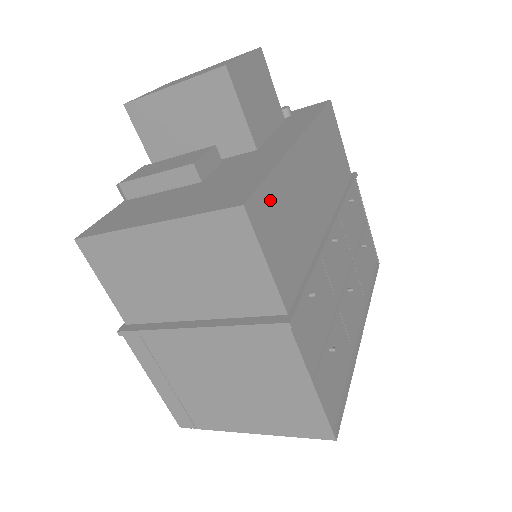
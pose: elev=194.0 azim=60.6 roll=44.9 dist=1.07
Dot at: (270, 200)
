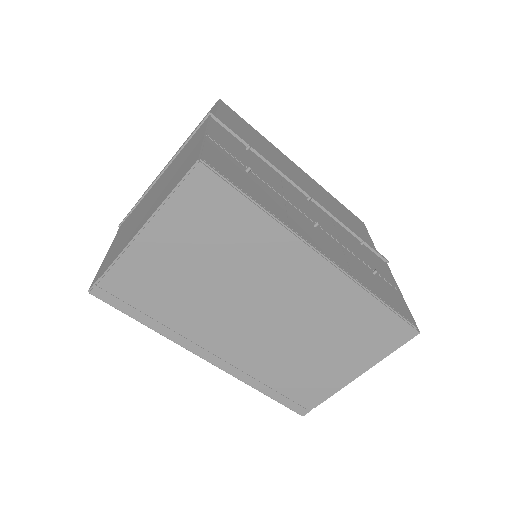
Dot at: (244, 123)
